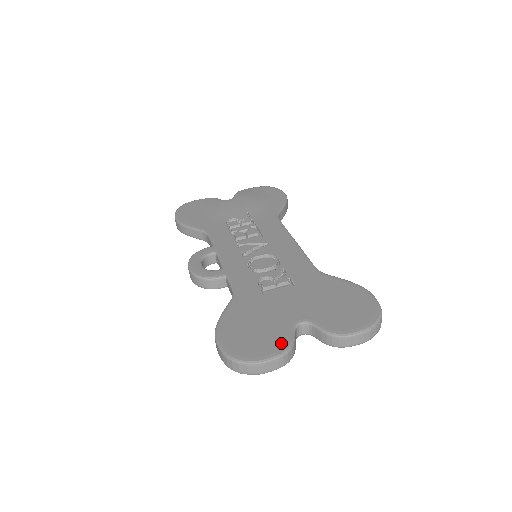
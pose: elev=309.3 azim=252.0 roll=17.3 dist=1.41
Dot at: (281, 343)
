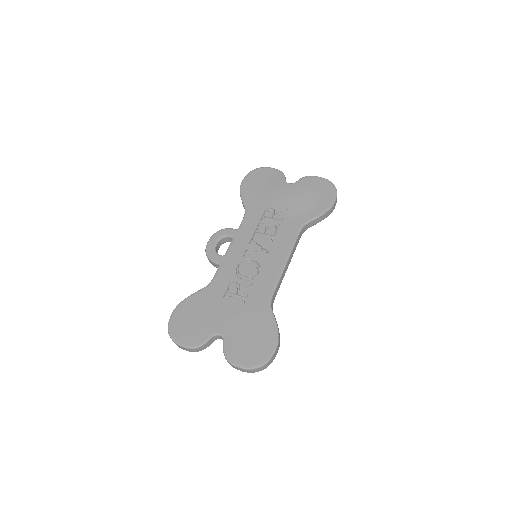
Dot at: (196, 340)
